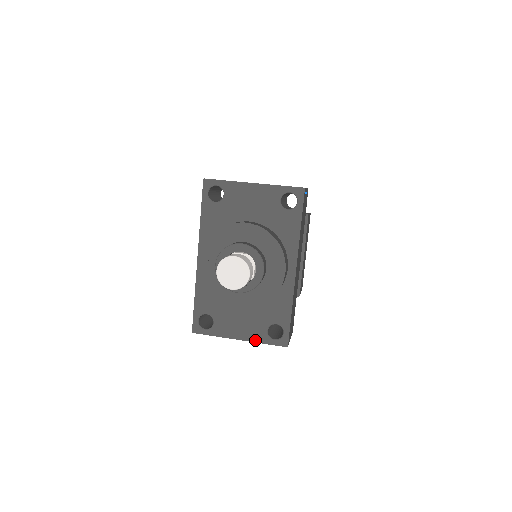
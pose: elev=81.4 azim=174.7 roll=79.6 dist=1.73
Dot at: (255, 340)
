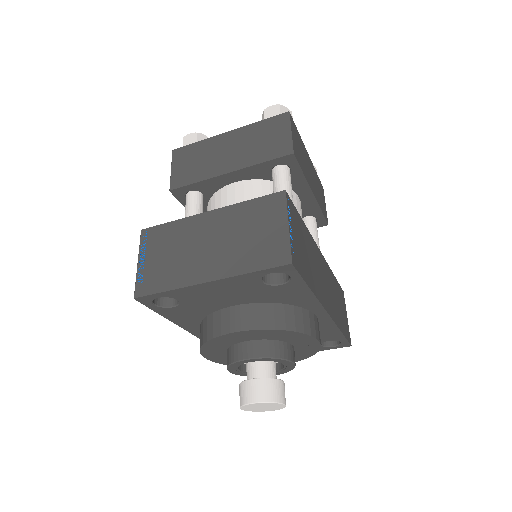
Dot at: occluded
